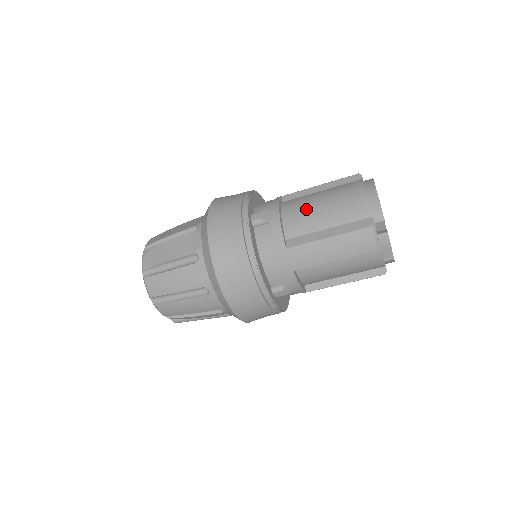
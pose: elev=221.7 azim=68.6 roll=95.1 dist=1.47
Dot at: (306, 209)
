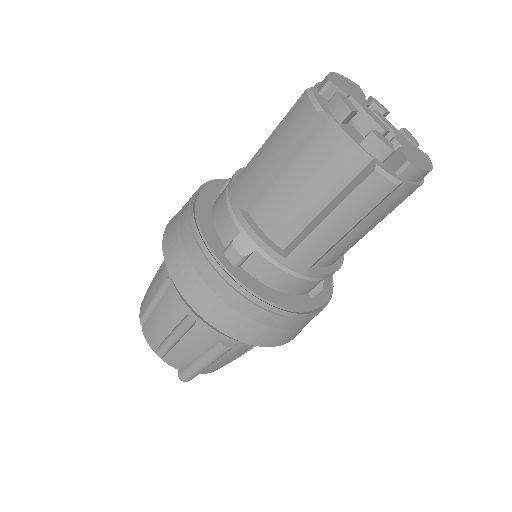
Dot at: occluded
